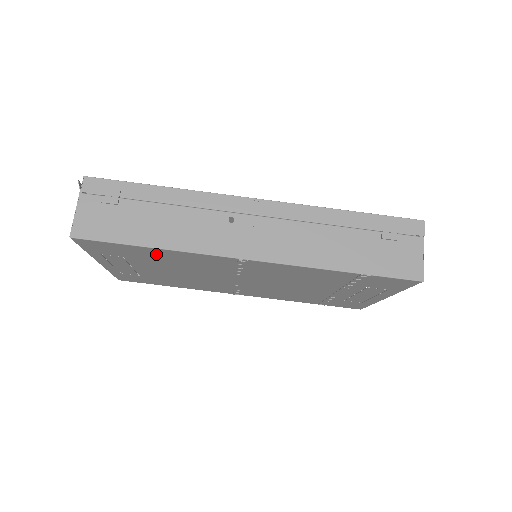
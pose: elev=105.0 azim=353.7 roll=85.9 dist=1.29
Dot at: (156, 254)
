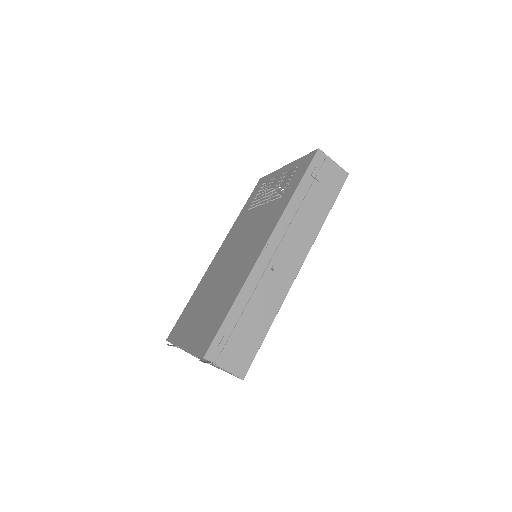
Dot at: occluded
